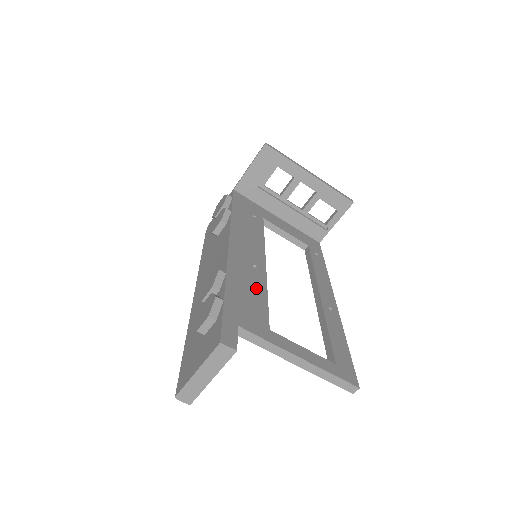
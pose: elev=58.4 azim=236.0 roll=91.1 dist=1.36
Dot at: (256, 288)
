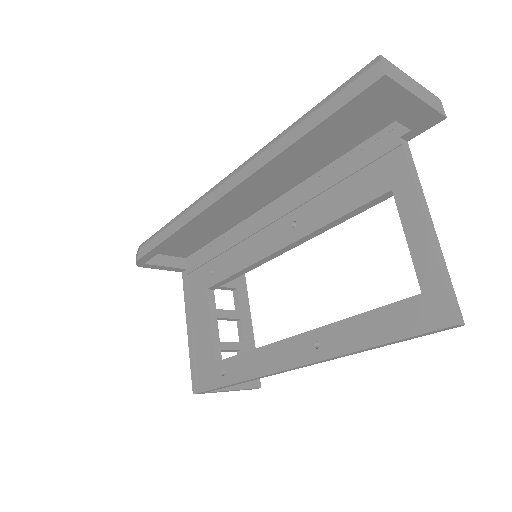
Dot at: occluded
